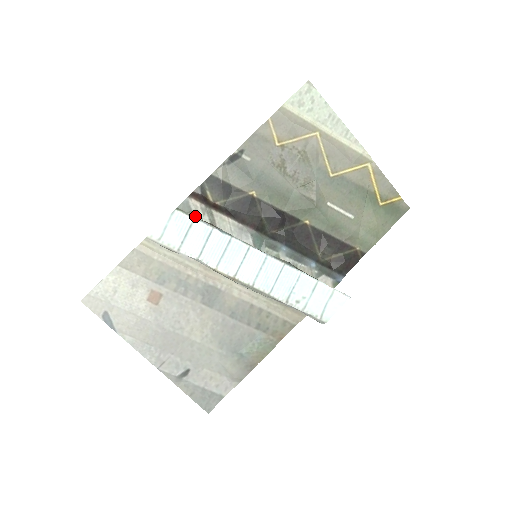
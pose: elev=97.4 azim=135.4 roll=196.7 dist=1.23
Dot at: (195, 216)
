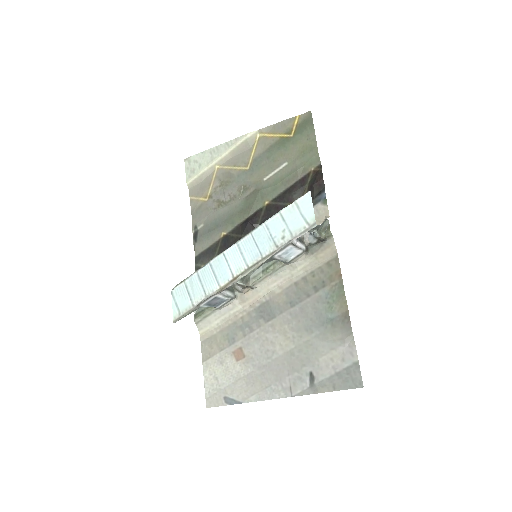
Dot at: occluded
